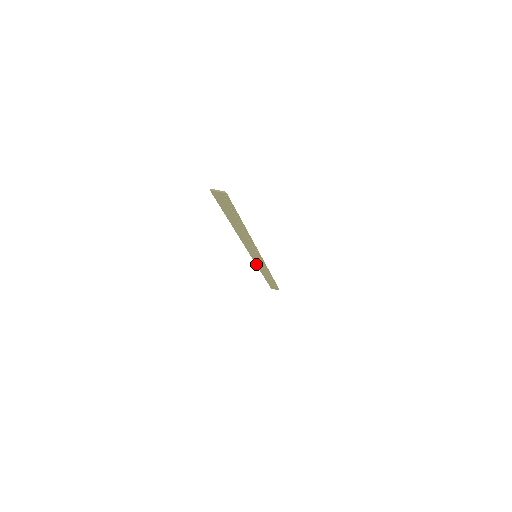
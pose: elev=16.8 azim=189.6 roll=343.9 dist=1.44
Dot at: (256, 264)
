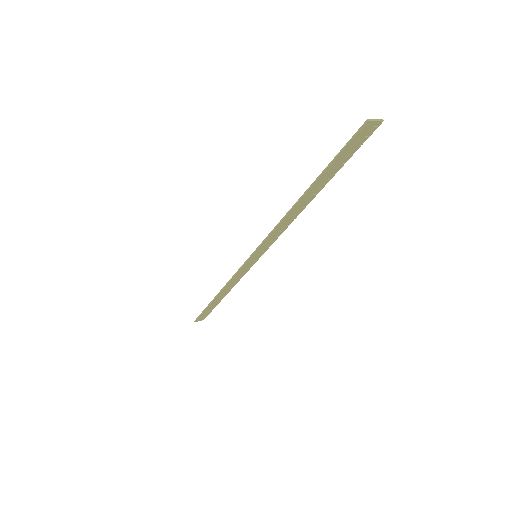
Dot at: (234, 276)
